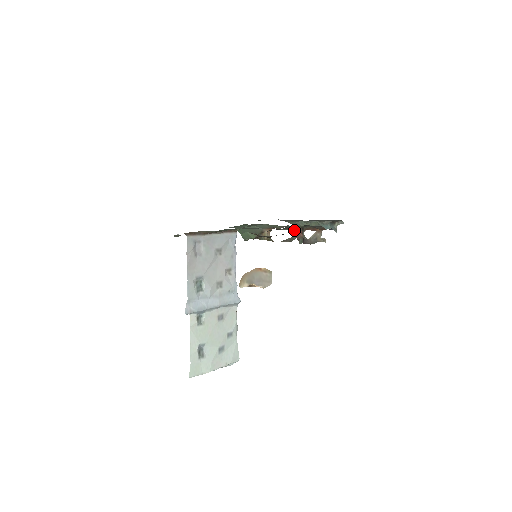
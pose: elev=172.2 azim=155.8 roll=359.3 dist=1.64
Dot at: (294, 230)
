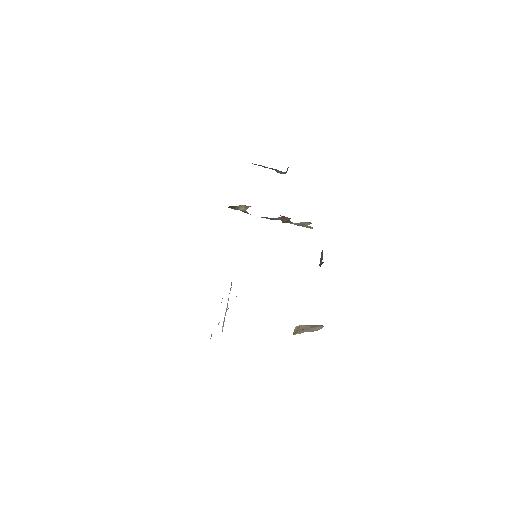
Dot at: (281, 216)
